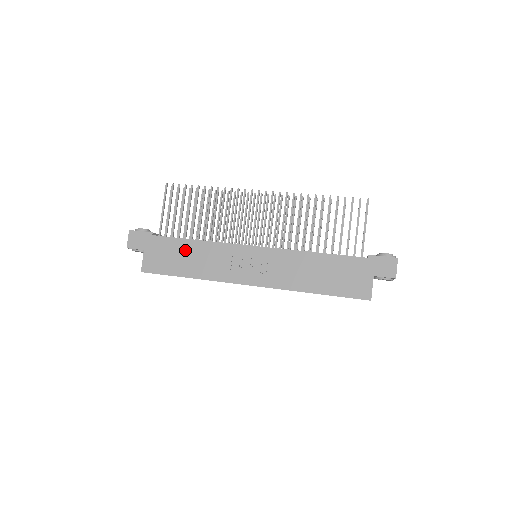
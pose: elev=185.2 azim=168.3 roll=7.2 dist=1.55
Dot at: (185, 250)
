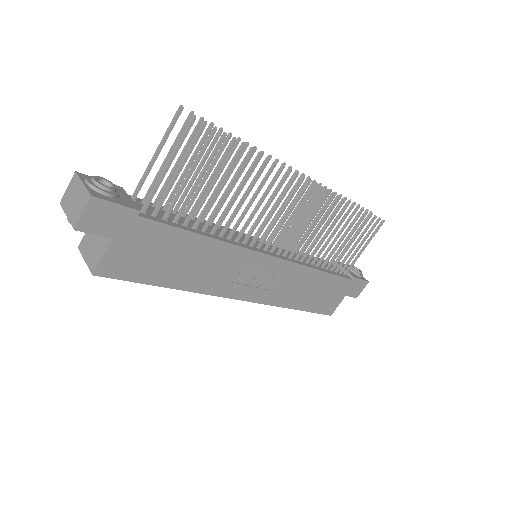
Dot at: (185, 249)
